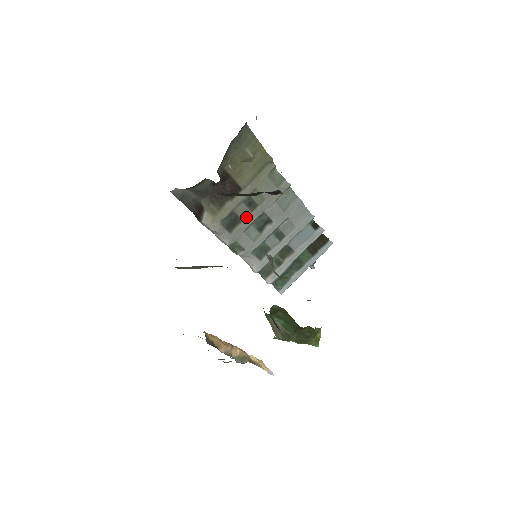
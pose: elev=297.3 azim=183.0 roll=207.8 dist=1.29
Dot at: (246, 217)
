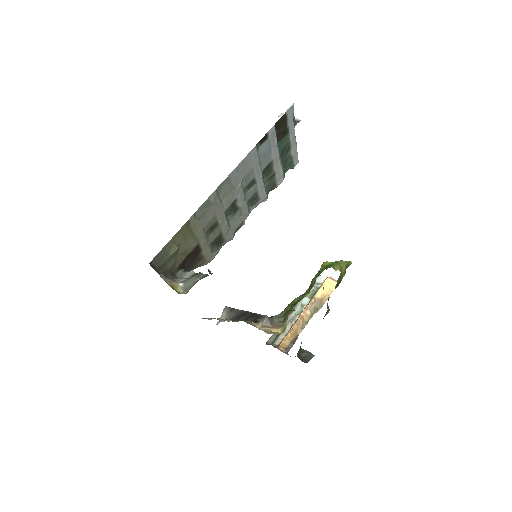
Dot at: (220, 229)
